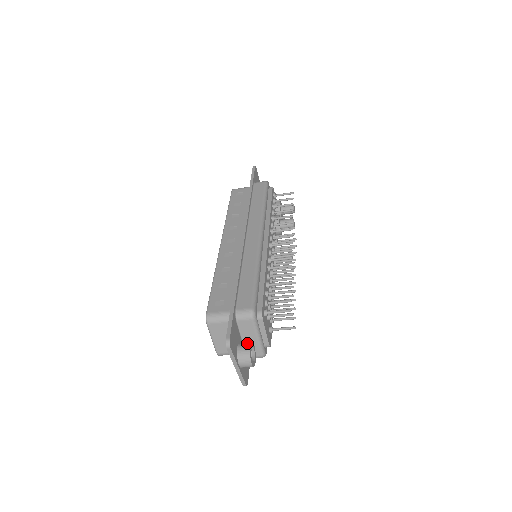
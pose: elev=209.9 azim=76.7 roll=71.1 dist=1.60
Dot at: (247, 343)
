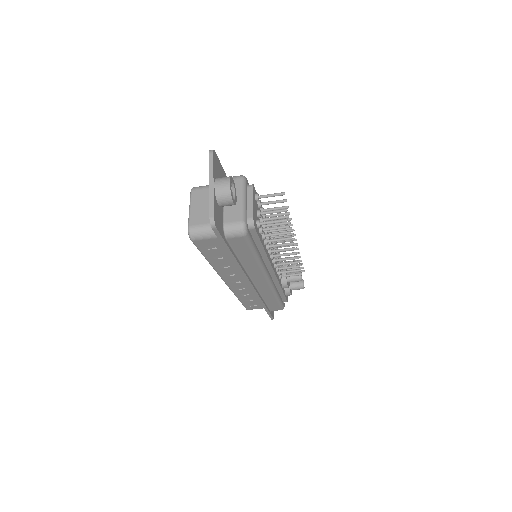
Dot at: occluded
